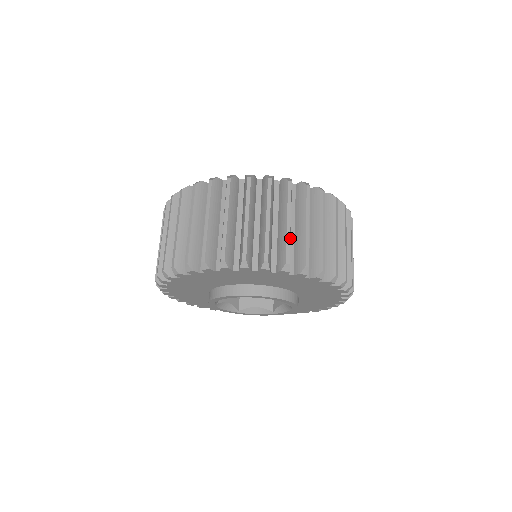
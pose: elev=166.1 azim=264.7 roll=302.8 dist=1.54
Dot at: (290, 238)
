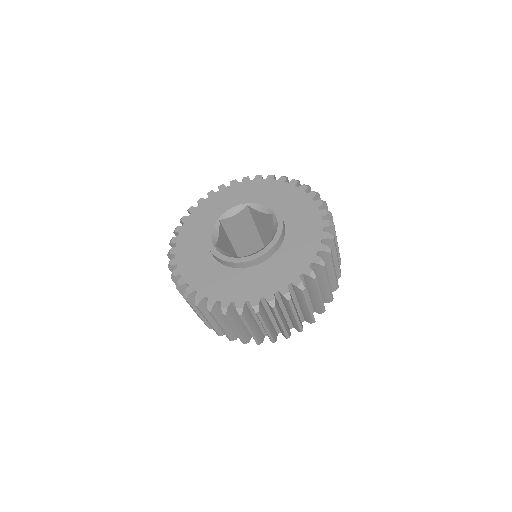
Dot at: (241, 333)
